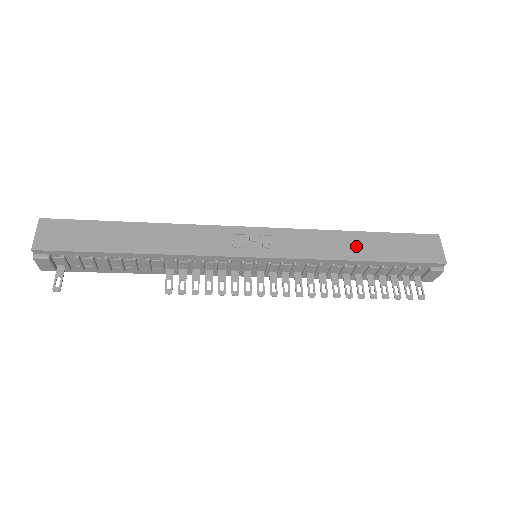
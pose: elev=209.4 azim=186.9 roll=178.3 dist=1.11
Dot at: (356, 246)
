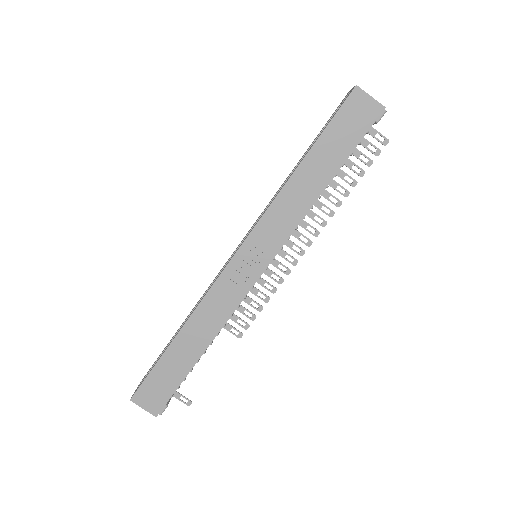
Dot at: (312, 178)
